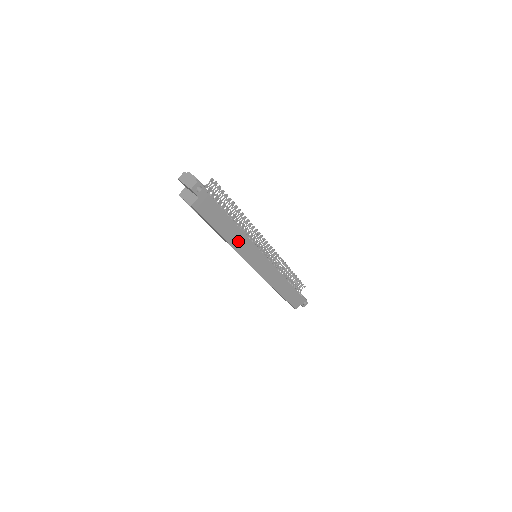
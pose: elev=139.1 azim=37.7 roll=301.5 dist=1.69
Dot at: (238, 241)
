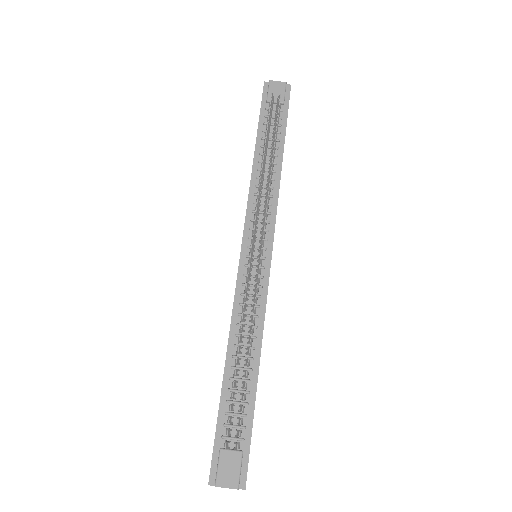
Dot at: occluded
